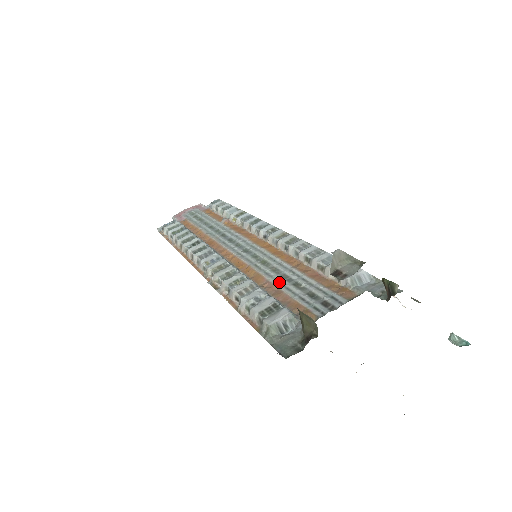
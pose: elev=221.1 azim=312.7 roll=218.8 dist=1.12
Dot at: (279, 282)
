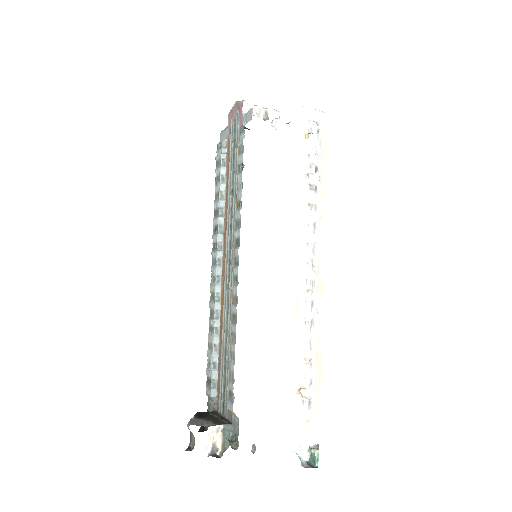
Dot at: (223, 354)
